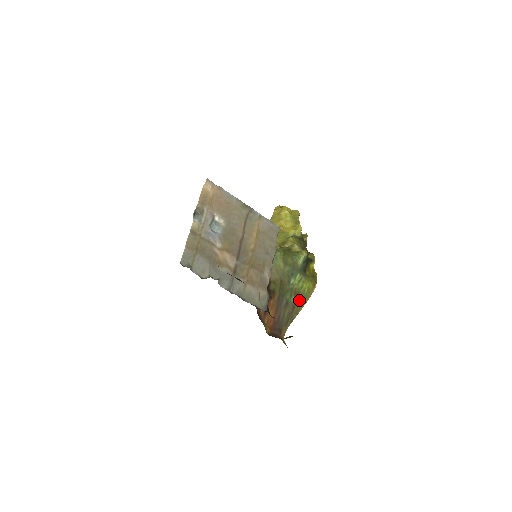
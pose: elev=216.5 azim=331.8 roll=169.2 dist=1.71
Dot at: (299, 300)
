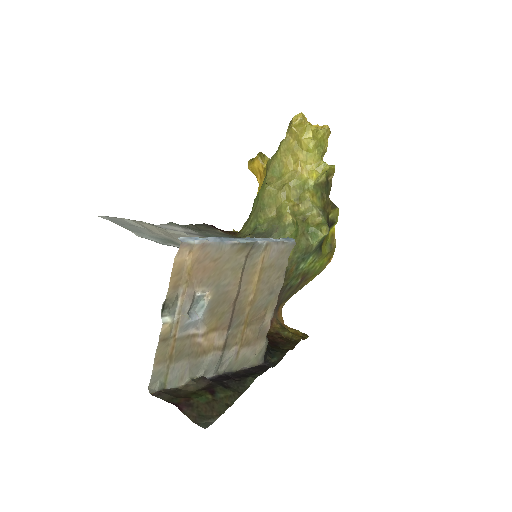
Dot at: (307, 278)
